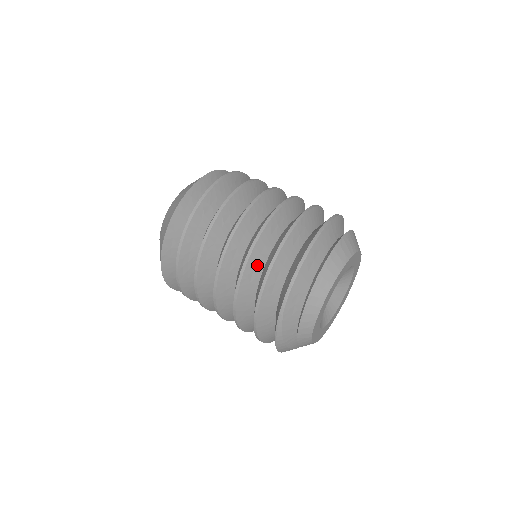
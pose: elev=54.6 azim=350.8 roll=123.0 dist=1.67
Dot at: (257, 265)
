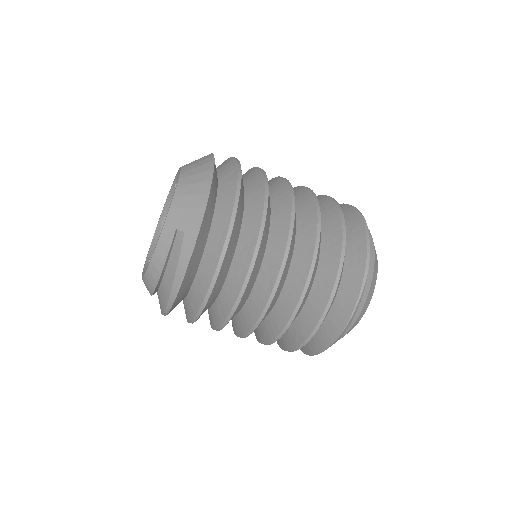
Dot at: occluded
